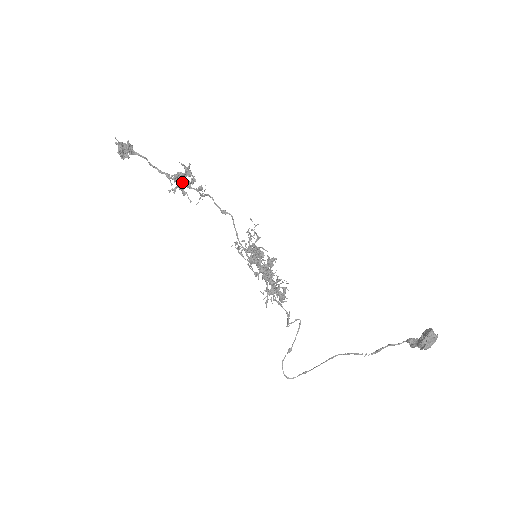
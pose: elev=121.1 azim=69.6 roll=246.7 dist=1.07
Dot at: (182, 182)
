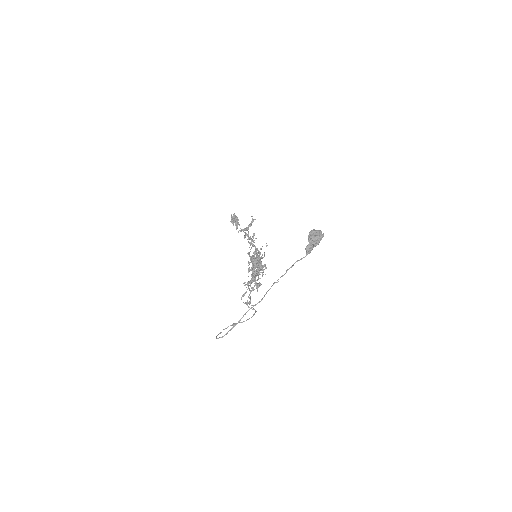
Dot at: (247, 228)
